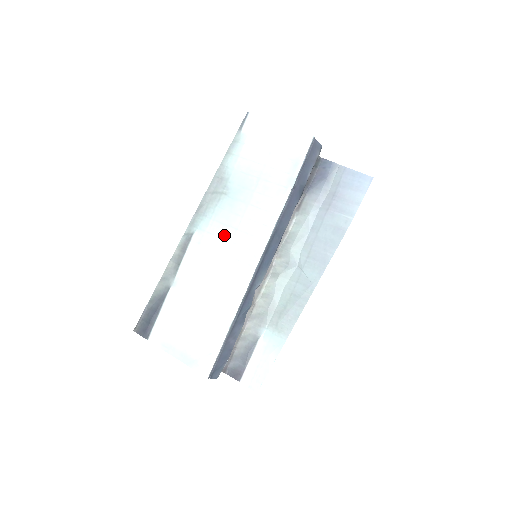
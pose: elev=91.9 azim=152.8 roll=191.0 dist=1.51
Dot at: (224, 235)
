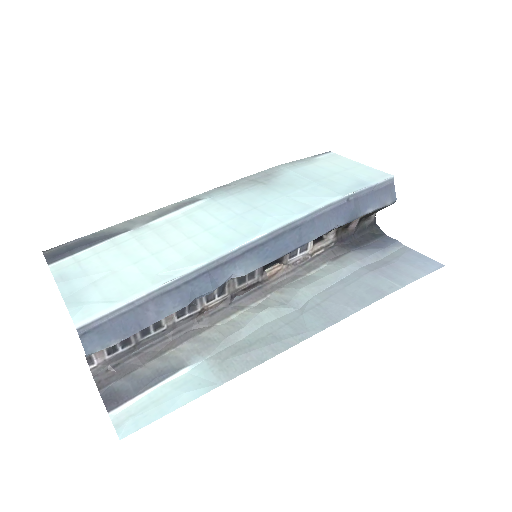
Dot at: (236, 208)
